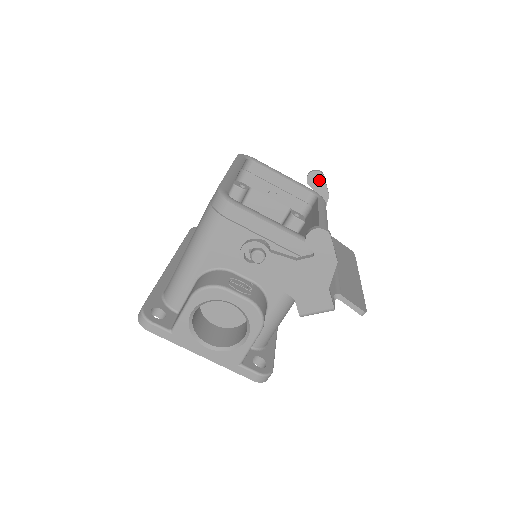
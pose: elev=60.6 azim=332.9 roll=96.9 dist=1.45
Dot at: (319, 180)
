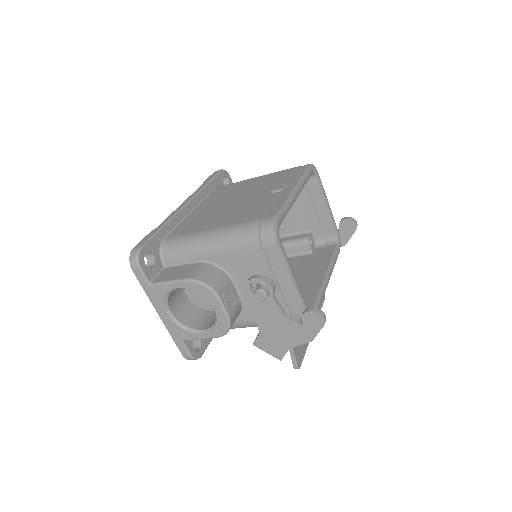
Dot at: (350, 229)
